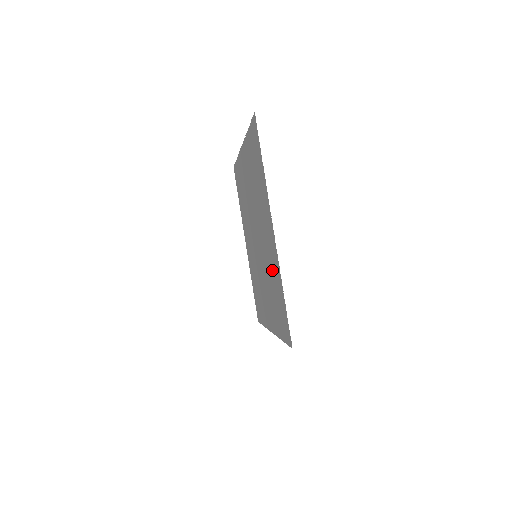
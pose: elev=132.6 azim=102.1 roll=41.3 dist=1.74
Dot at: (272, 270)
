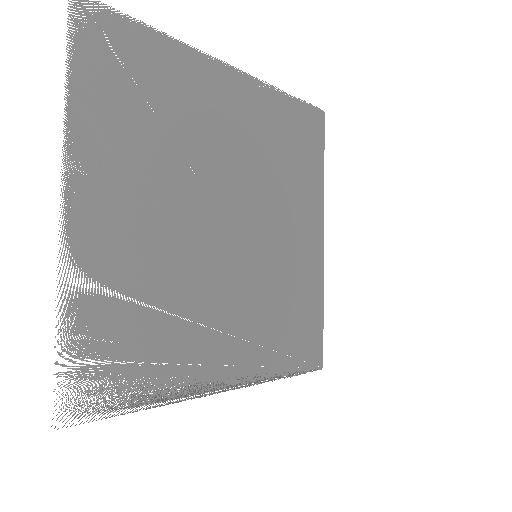
Dot at: (129, 278)
